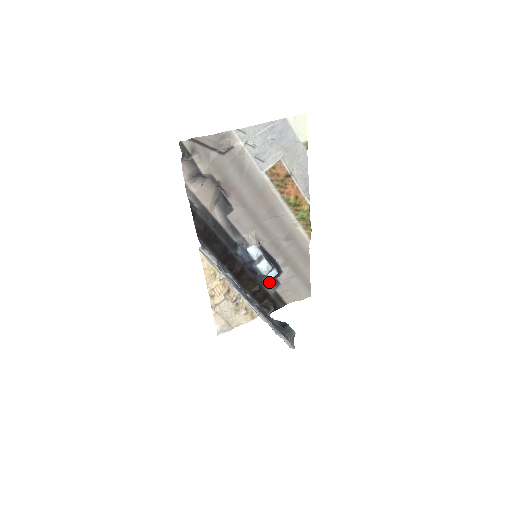
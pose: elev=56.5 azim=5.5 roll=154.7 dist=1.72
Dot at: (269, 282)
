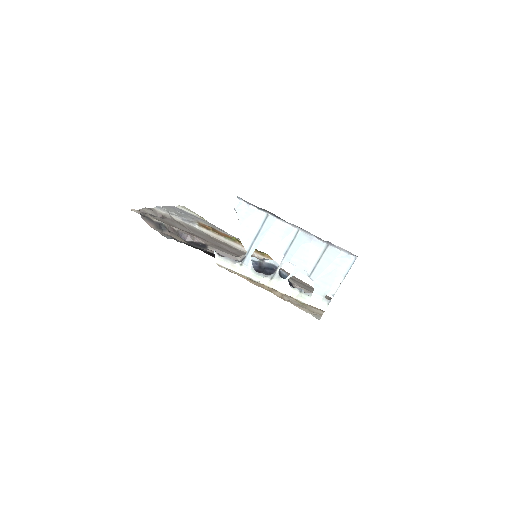
Dot at: occluded
